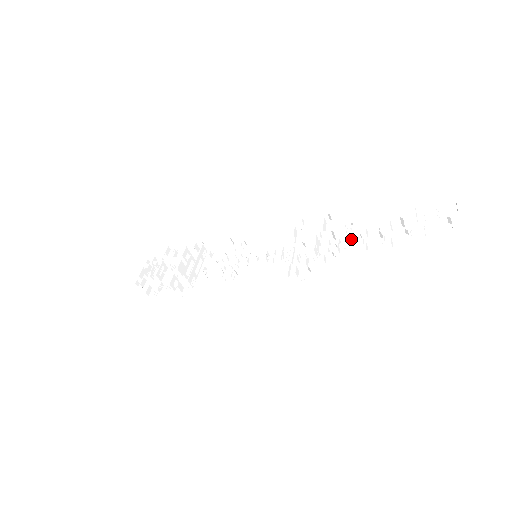
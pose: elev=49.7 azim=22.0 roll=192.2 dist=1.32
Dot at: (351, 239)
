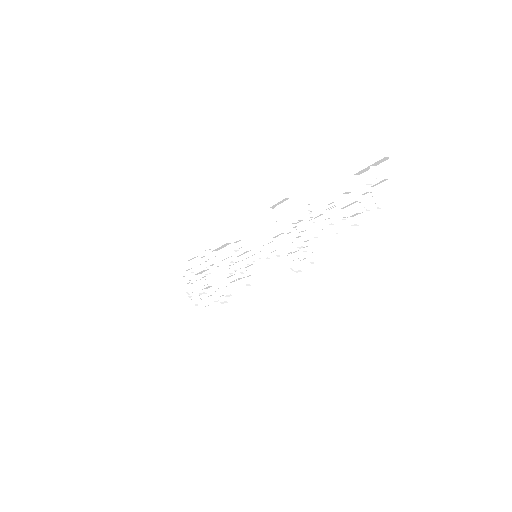
Dot at: (318, 218)
